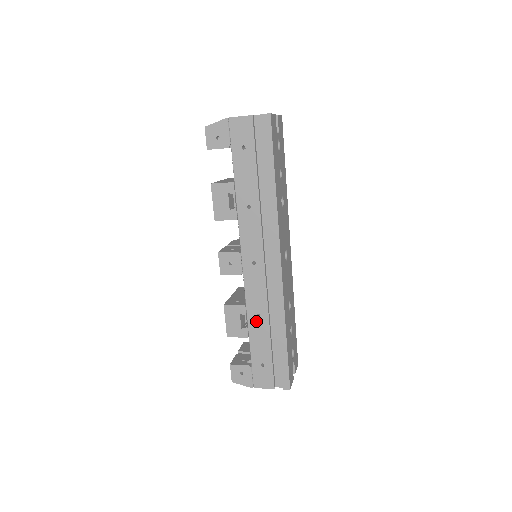
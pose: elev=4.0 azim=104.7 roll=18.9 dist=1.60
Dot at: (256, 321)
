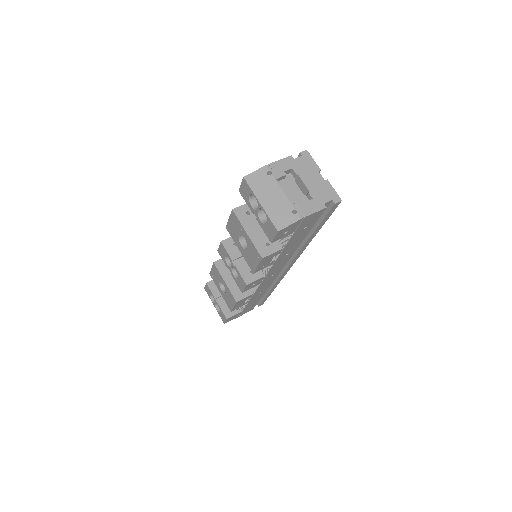
Dot at: (257, 295)
